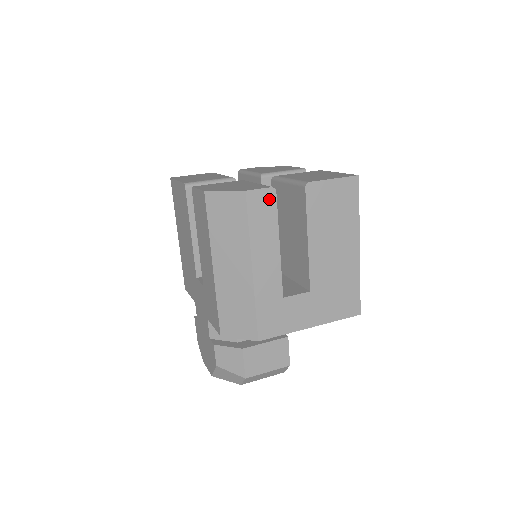
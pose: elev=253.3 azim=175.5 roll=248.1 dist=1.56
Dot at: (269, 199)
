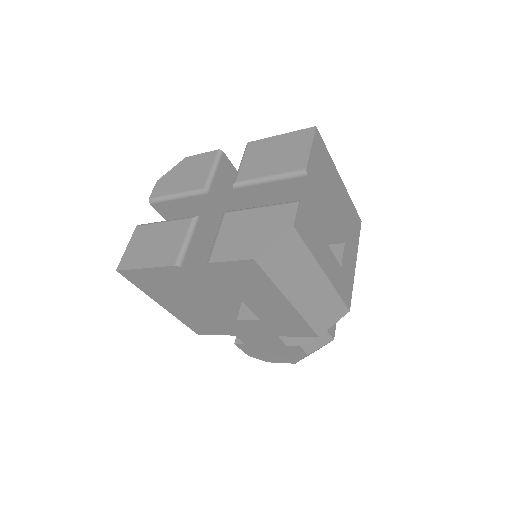
Dot at: (303, 213)
